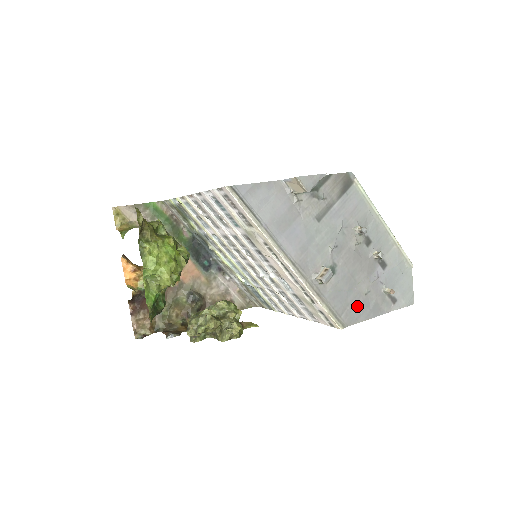
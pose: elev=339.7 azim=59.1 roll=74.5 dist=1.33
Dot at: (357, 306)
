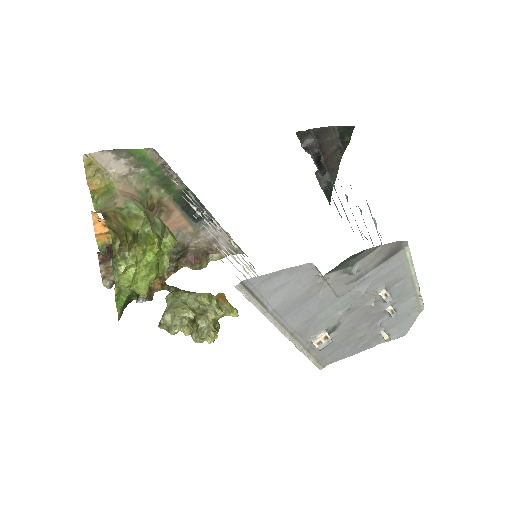
Dot at: (346, 348)
